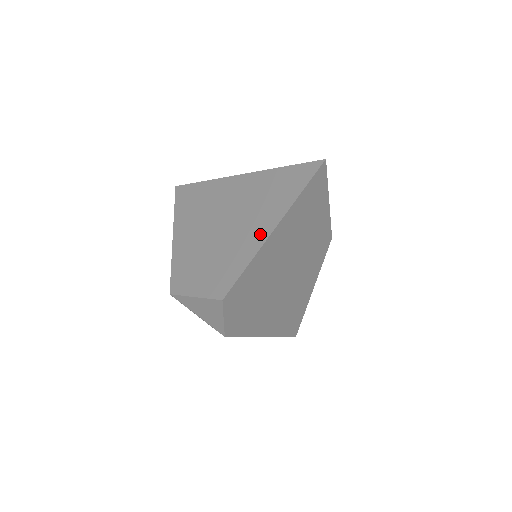
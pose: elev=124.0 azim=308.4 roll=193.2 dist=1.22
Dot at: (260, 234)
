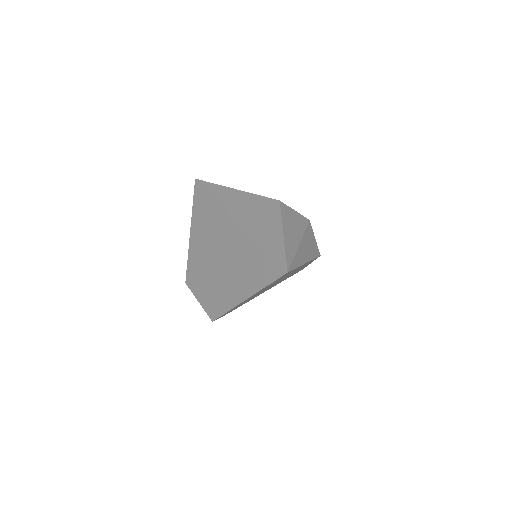
Dot at: (239, 294)
